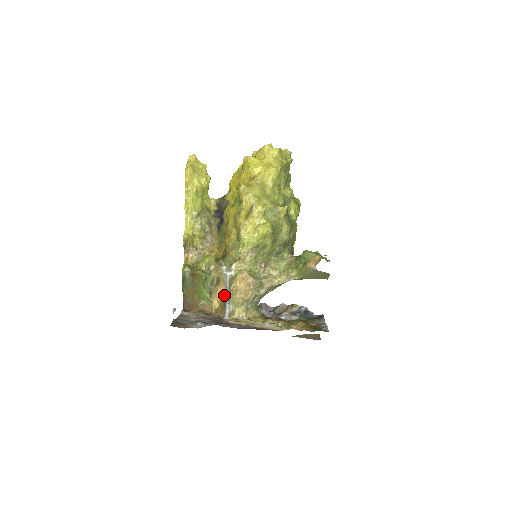
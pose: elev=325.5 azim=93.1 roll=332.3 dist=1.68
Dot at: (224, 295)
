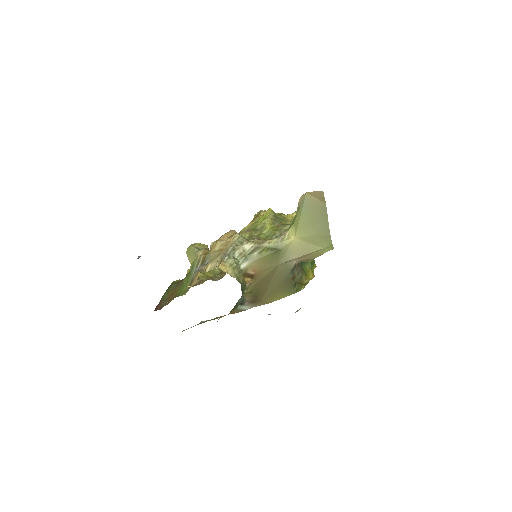
Dot at: occluded
